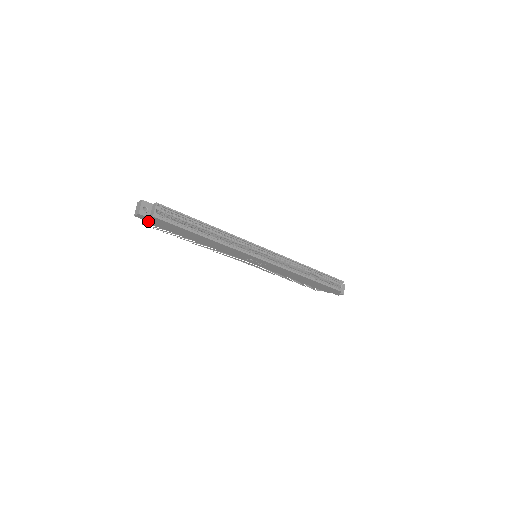
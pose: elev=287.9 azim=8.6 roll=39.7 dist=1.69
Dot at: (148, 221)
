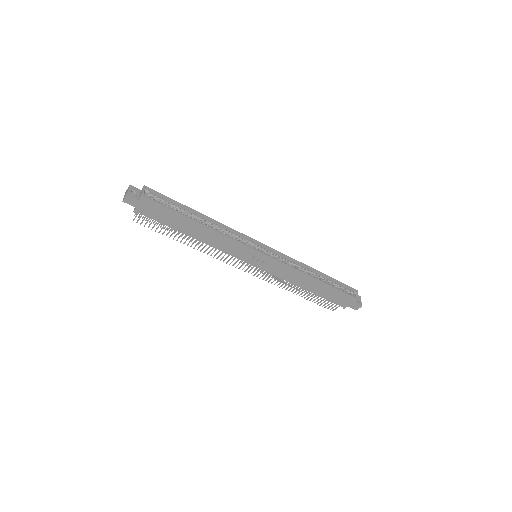
Dot at: (137, 208)
